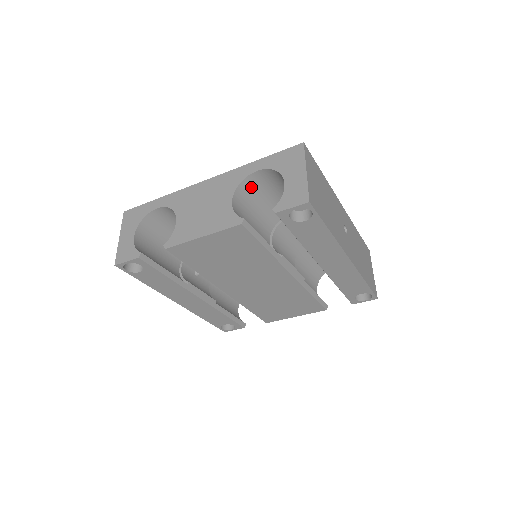
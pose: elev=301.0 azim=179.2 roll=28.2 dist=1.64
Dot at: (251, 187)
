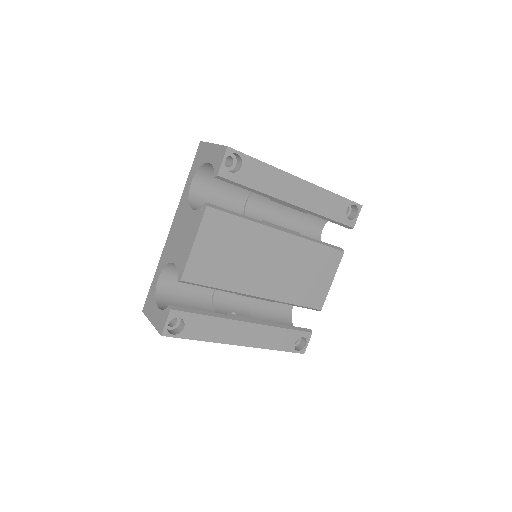
Dot at: (199, 198)
